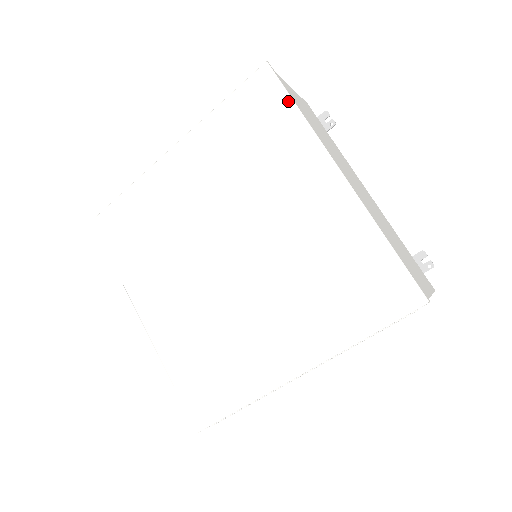
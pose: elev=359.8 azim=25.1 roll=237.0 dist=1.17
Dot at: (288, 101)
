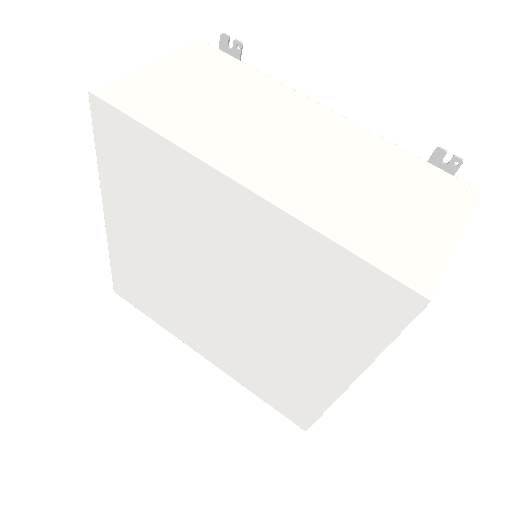
Dot at: (139, 126)
